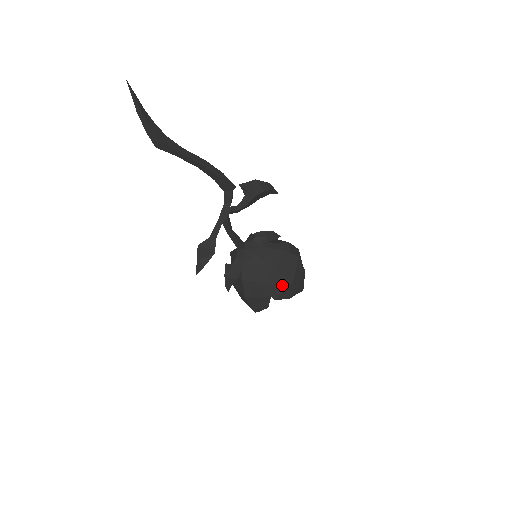
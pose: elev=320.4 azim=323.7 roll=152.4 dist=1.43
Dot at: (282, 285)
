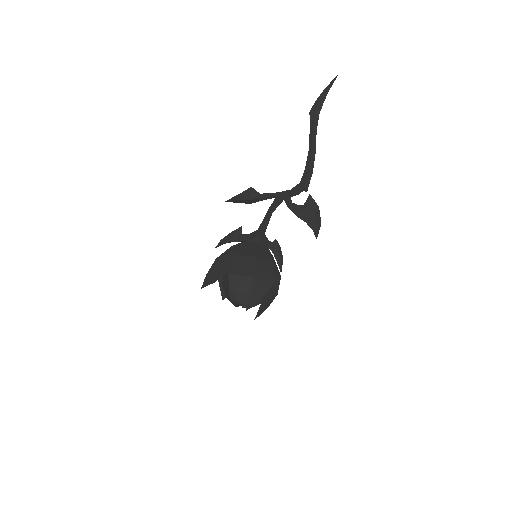
Dot at: (245, 270)
